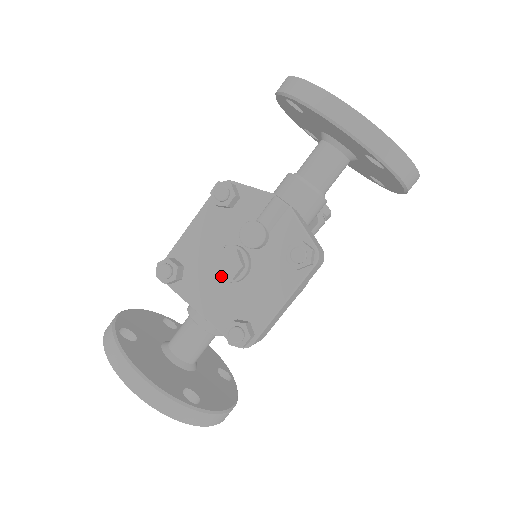
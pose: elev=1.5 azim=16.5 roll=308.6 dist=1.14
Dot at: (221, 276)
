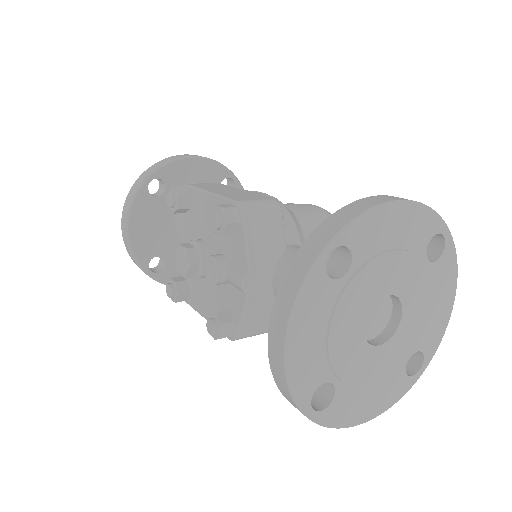
Dot at: (176, 261)
